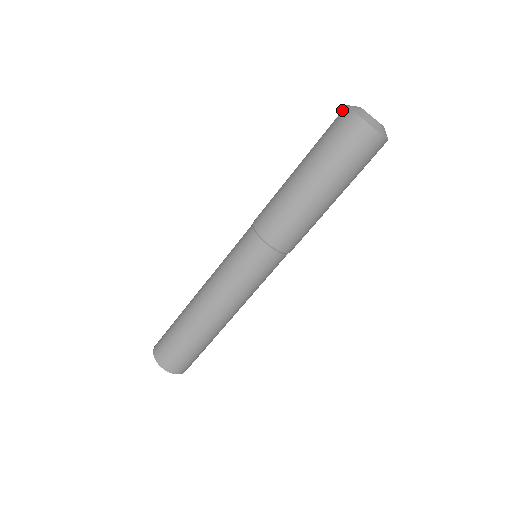
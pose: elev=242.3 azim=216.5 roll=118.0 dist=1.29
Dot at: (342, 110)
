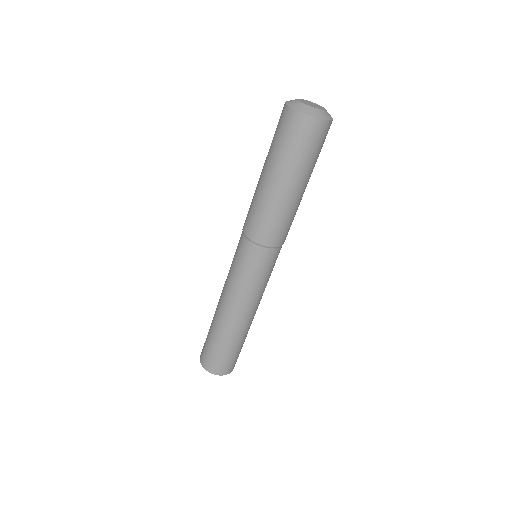
Dot at: (289, 113)
